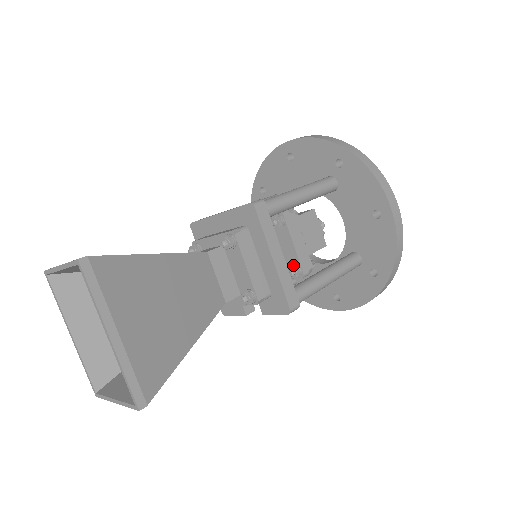
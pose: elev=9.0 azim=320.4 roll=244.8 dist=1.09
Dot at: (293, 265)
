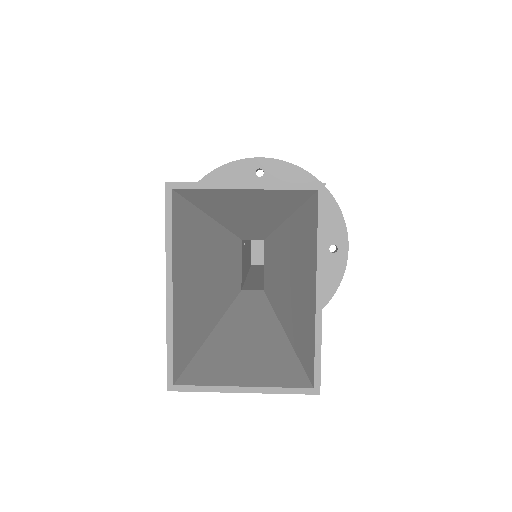
Dot at: occluded
